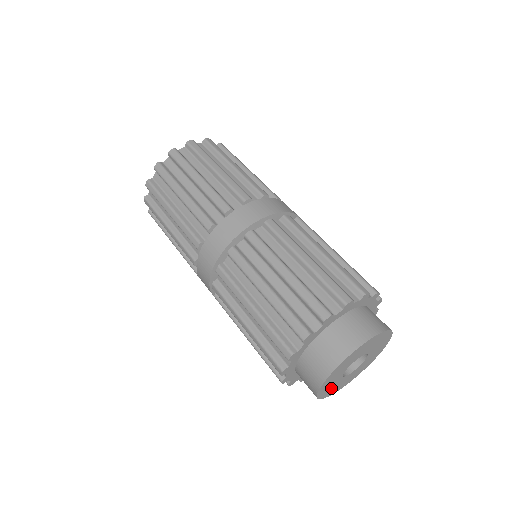
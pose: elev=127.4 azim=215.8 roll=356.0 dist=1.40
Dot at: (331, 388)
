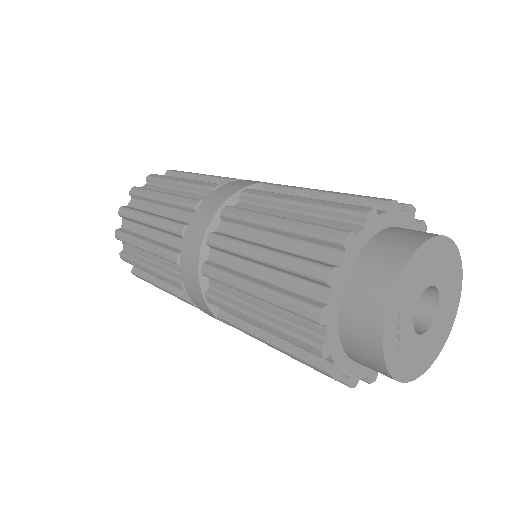
Dot at: (400, 351)
